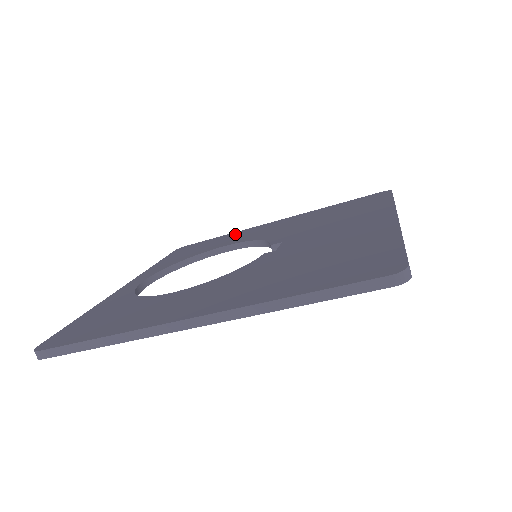
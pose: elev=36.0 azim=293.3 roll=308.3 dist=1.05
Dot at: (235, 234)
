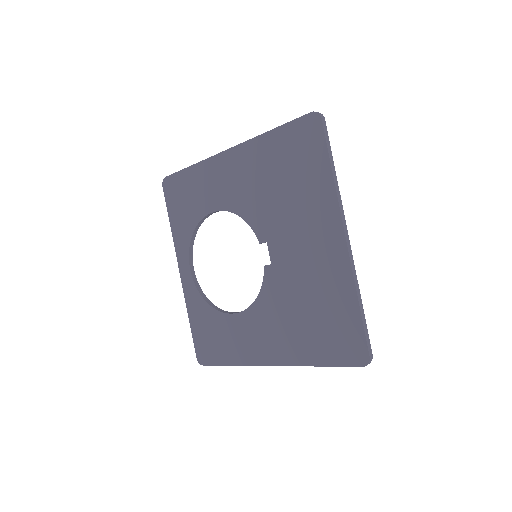
Dot at: (203, 173)
